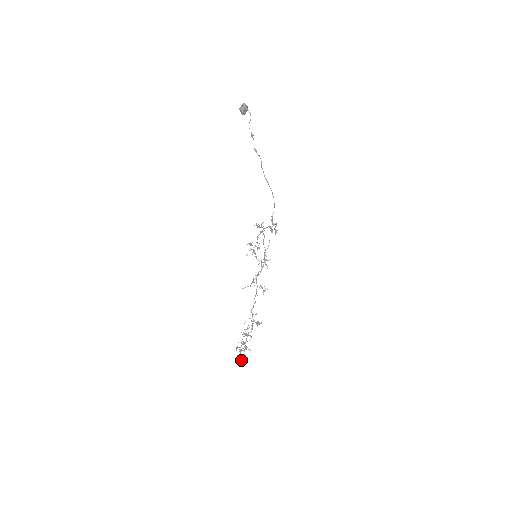
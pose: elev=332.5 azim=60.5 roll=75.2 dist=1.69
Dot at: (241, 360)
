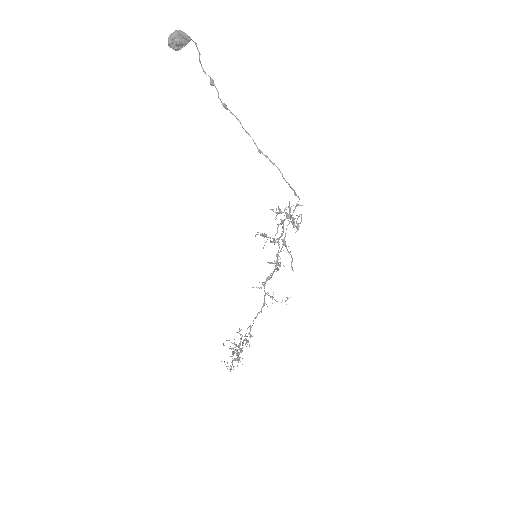
Dot at: (231, 368)
